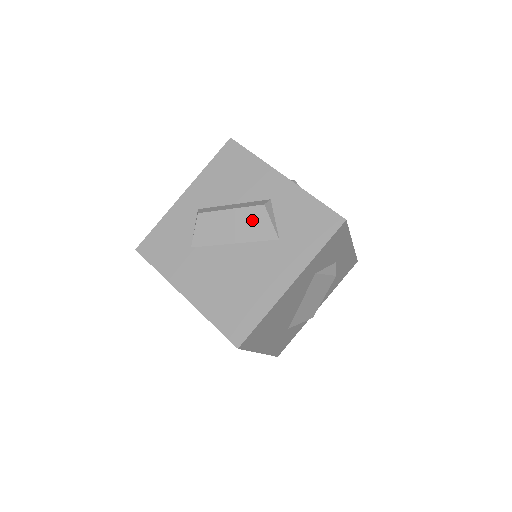
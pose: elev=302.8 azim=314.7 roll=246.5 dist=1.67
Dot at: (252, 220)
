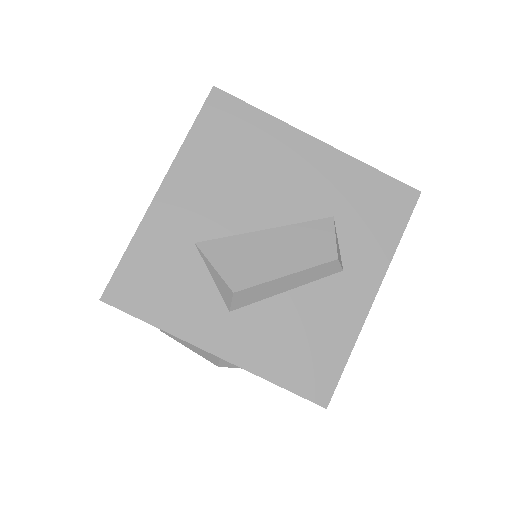
Dot at: occluded
